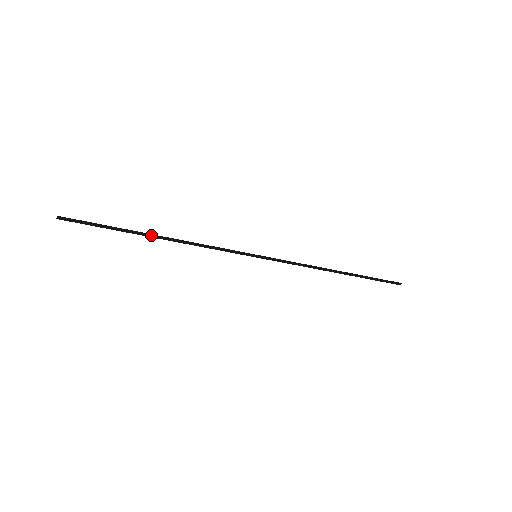
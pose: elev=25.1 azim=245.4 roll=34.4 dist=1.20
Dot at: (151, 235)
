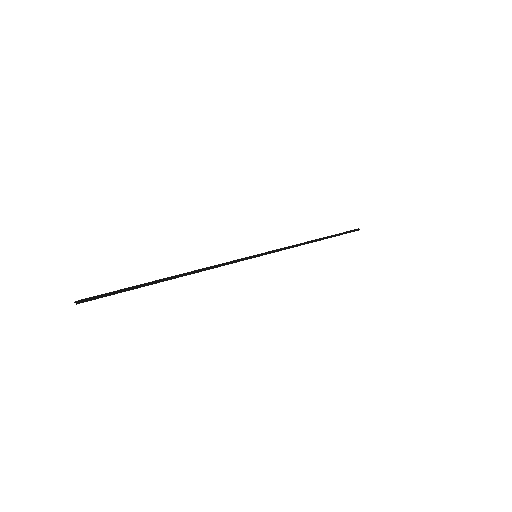
Dot at: (168, 279)
